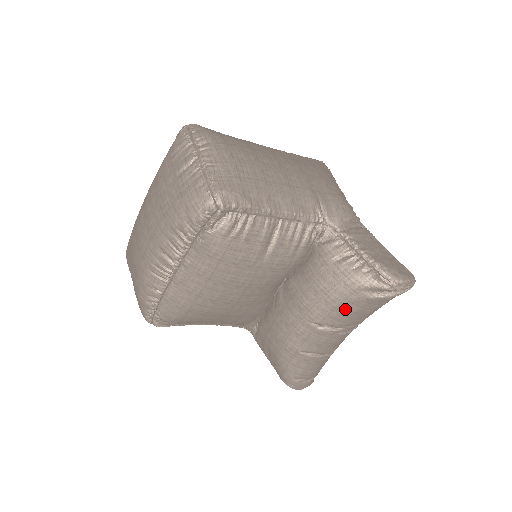
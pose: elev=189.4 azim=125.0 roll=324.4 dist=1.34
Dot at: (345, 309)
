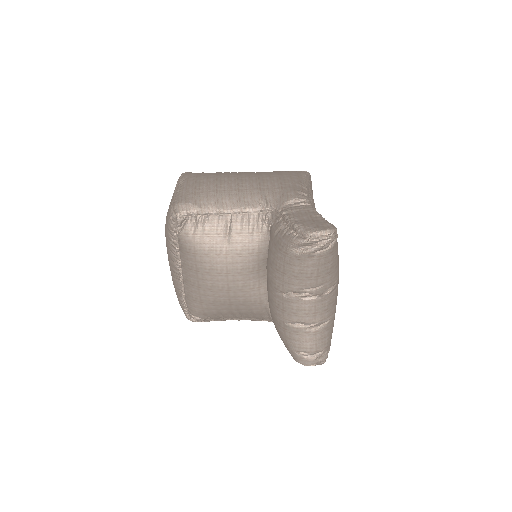
Dot at: (289, 272)
